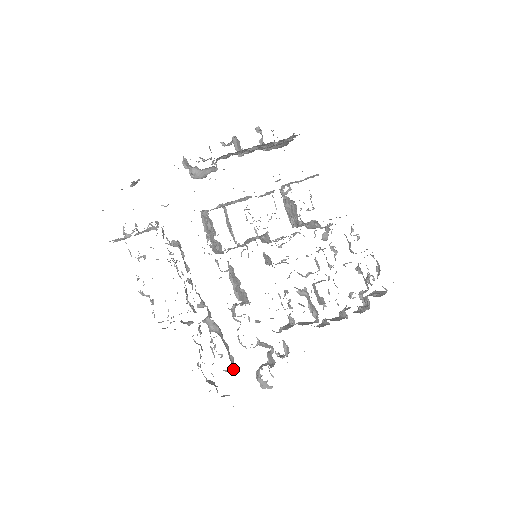
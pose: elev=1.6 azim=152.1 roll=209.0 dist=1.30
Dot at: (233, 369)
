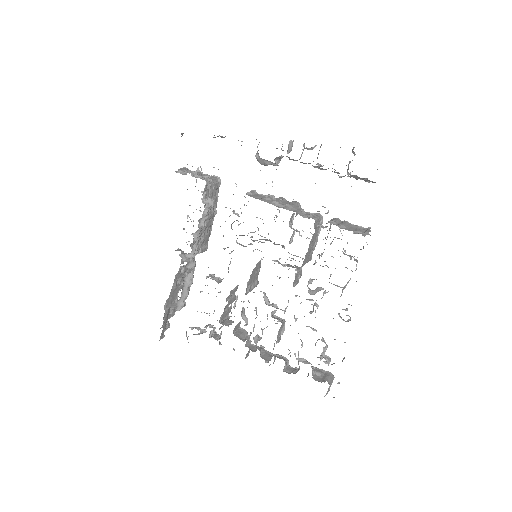
Dot at: occluded
